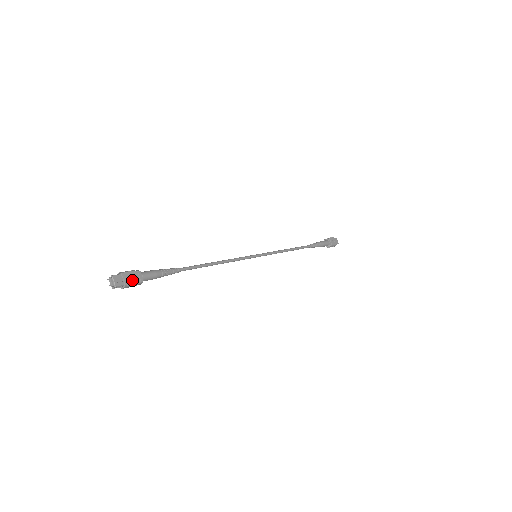
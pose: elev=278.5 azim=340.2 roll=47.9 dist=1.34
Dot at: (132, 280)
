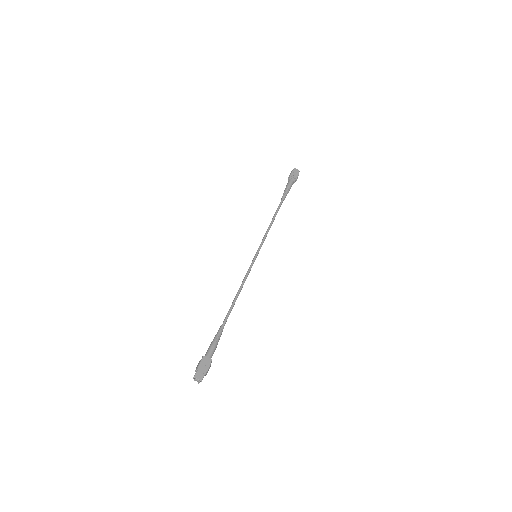
Dot at: (206, 367)
